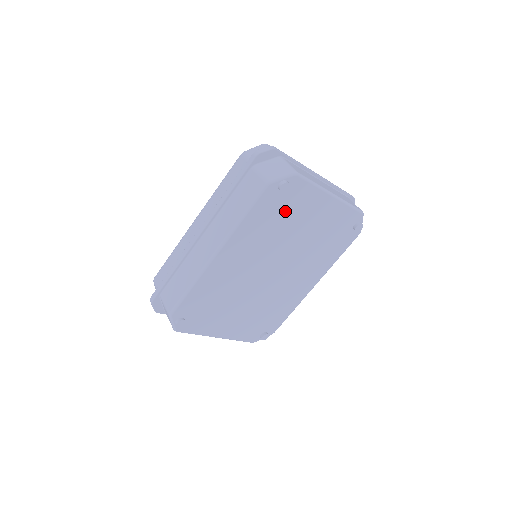
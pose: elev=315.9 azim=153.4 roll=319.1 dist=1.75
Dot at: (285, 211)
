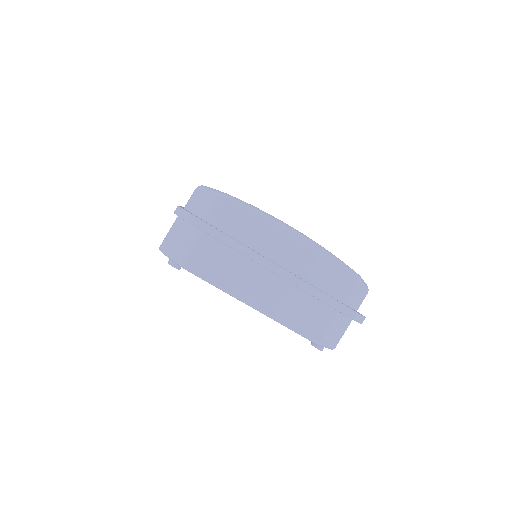
Dot at: occluded
